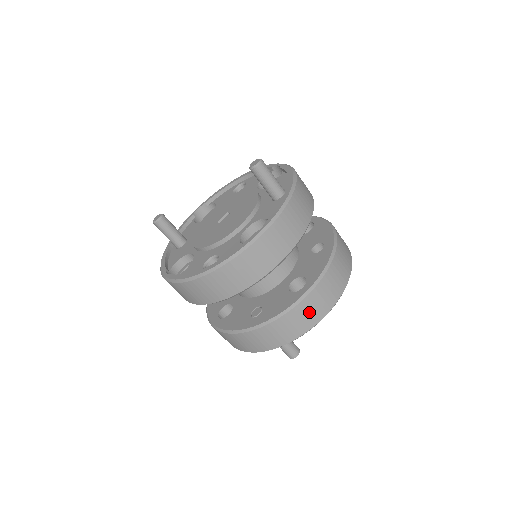
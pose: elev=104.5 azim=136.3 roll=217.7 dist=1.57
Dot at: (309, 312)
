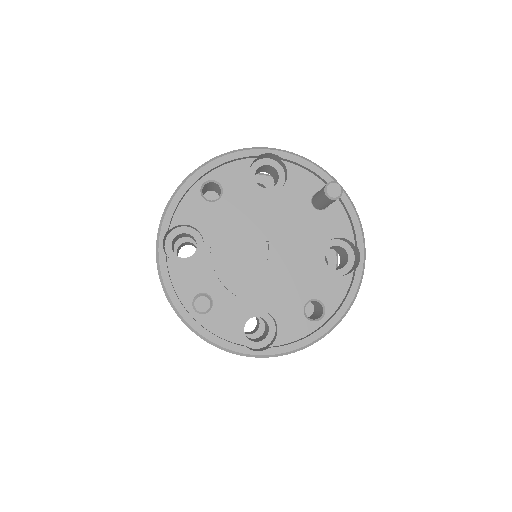
Dot at: occluded
